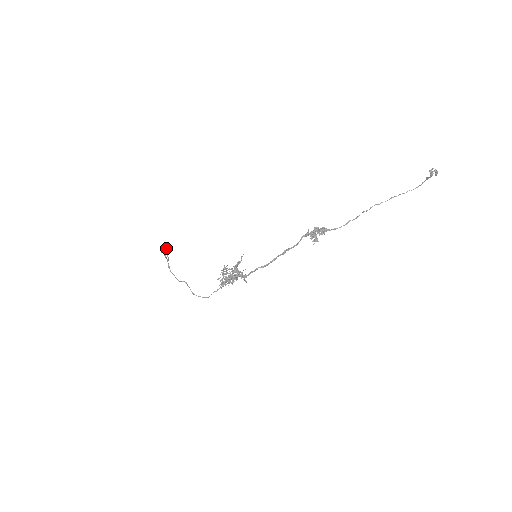
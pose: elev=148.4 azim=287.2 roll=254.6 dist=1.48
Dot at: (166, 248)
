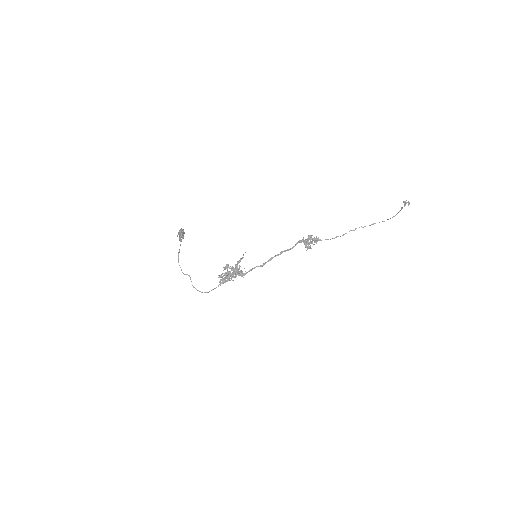
Dot at: (183, 232)
